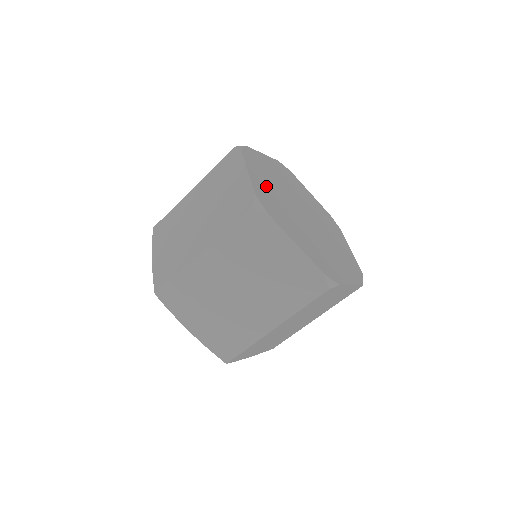
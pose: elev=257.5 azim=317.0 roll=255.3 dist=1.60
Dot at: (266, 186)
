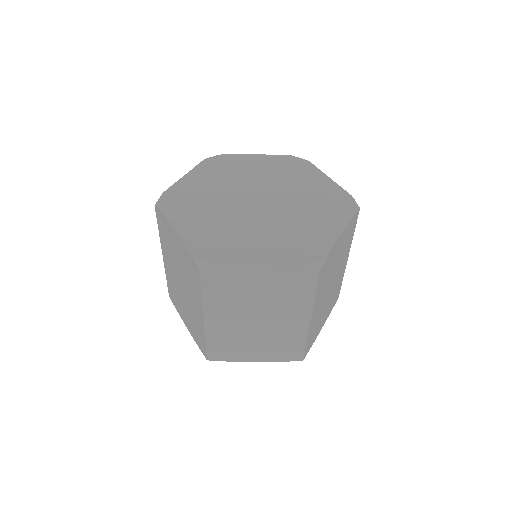
Dot at: (202, 224)
